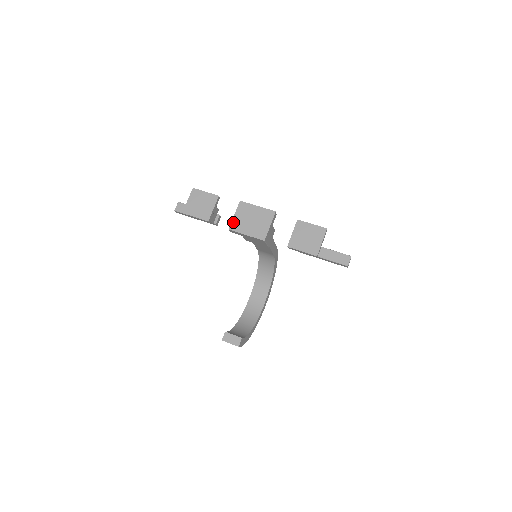
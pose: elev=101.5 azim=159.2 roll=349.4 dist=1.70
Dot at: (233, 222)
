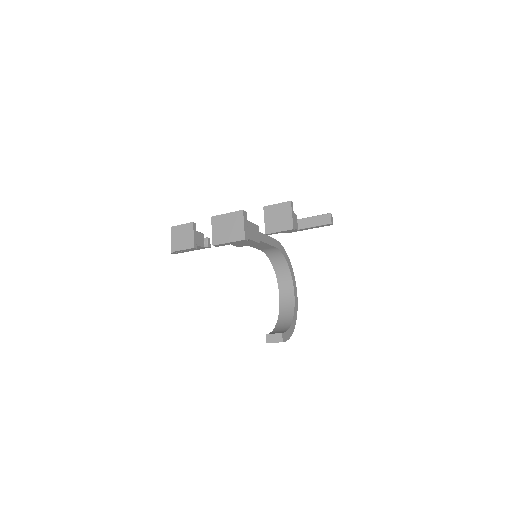
Dot at: (213, 238)
